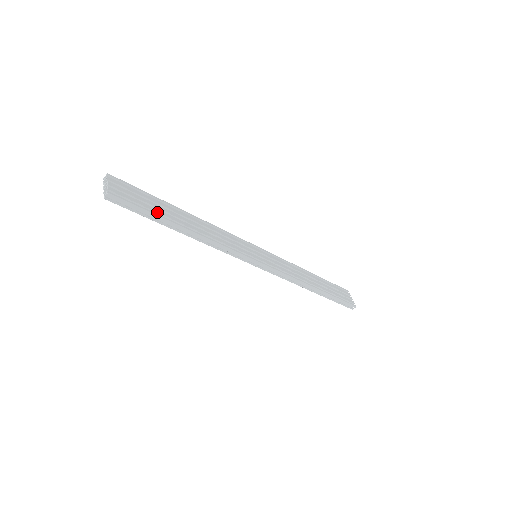
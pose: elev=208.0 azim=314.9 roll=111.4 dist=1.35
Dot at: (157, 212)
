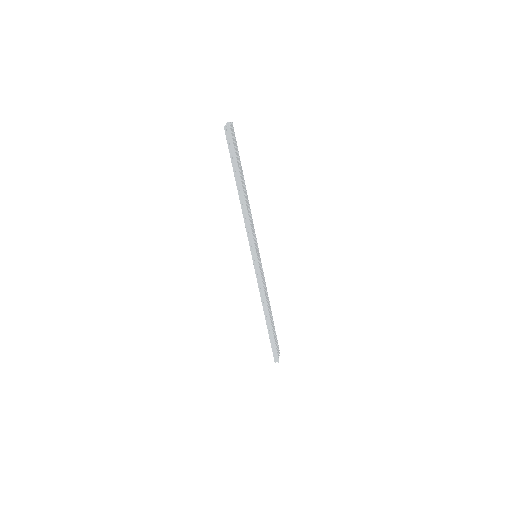
Dot at: (238, 165)
